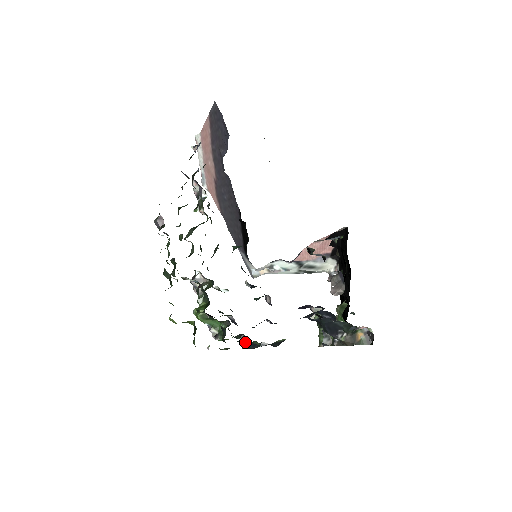
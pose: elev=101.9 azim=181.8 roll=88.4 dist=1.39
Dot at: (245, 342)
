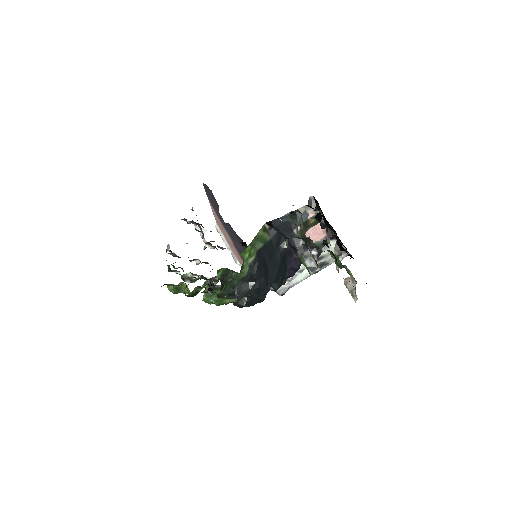
Dot at: (236, 290)
